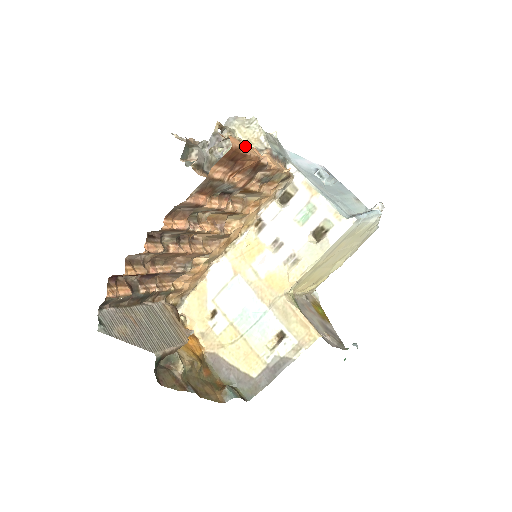
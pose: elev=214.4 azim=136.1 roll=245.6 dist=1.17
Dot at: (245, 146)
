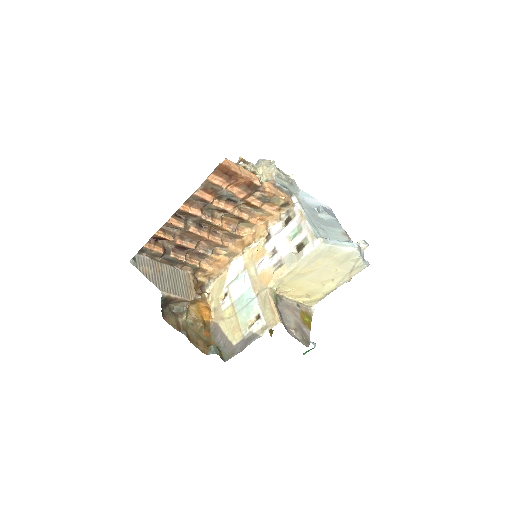
Dot at: (241, 169)
